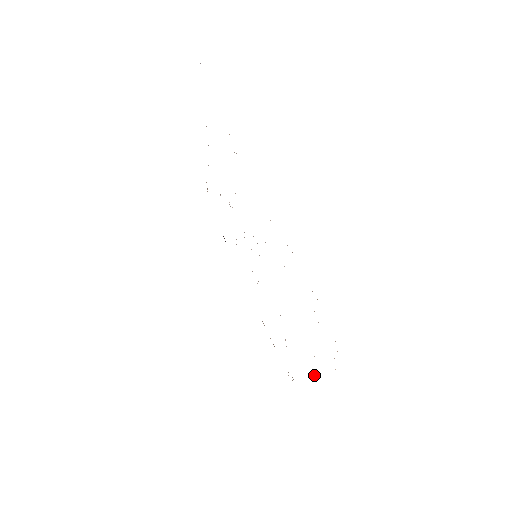
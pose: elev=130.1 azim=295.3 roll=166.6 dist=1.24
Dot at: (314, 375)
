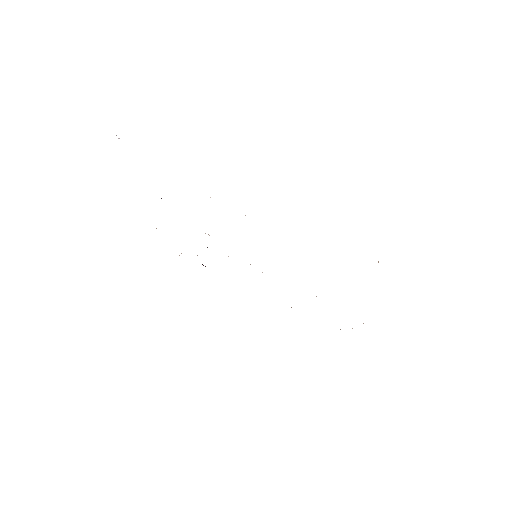
Dot at: occluded
